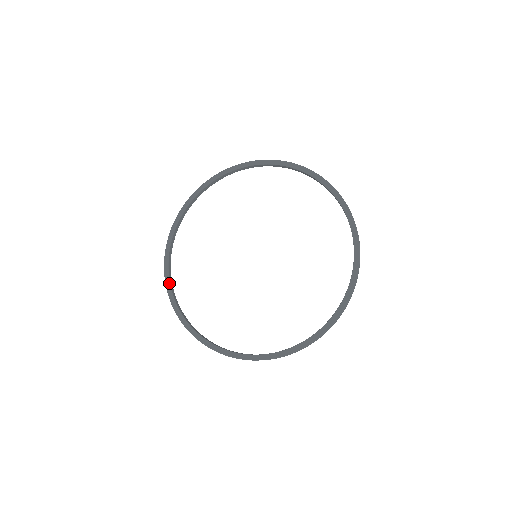
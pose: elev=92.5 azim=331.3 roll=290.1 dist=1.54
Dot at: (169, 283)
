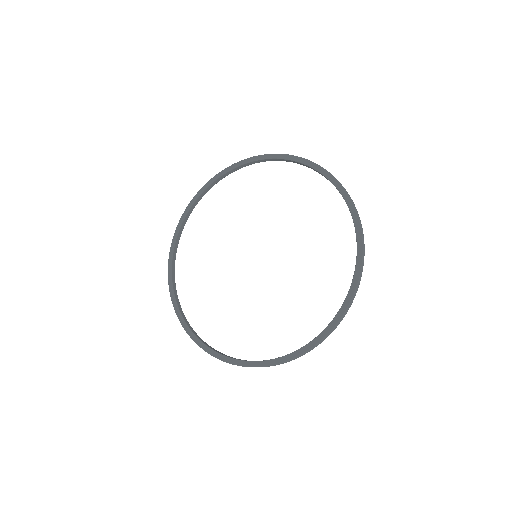
Dot at: (175, 241)
